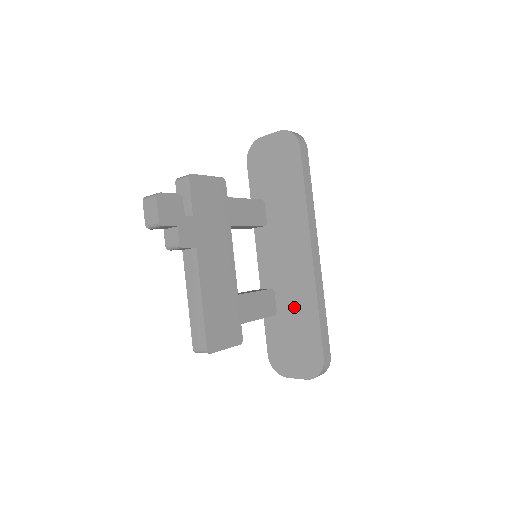
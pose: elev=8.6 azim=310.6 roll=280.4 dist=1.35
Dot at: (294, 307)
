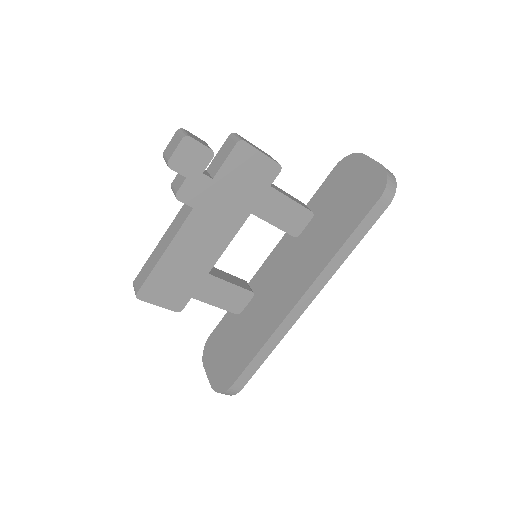
Dot at: (252, 324)
